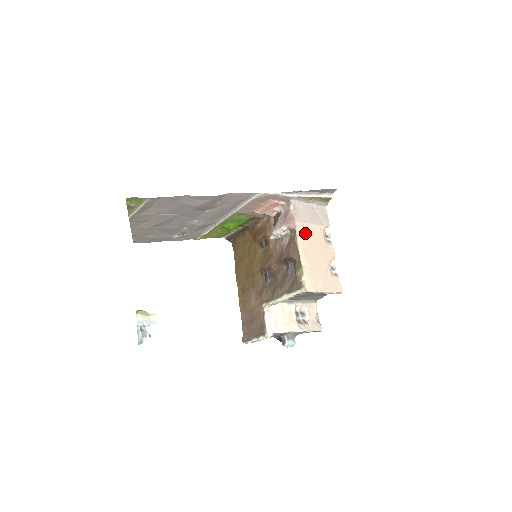
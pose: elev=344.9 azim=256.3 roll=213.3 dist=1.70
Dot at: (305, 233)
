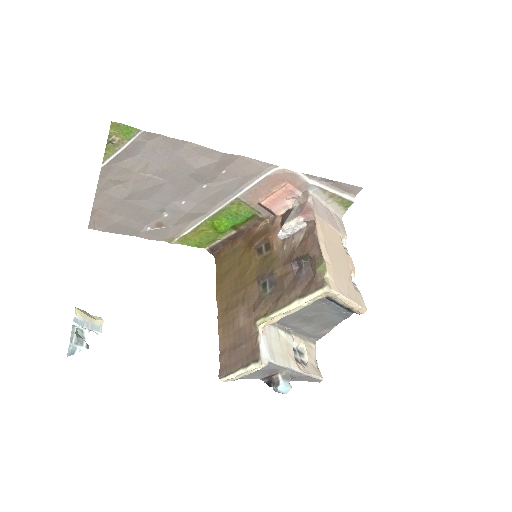
Dot at: (324, 230)
